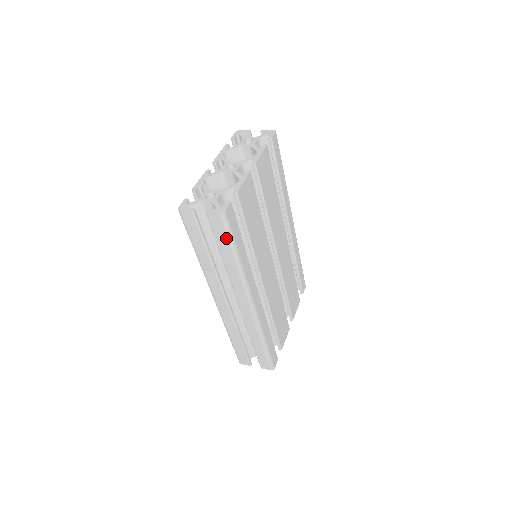
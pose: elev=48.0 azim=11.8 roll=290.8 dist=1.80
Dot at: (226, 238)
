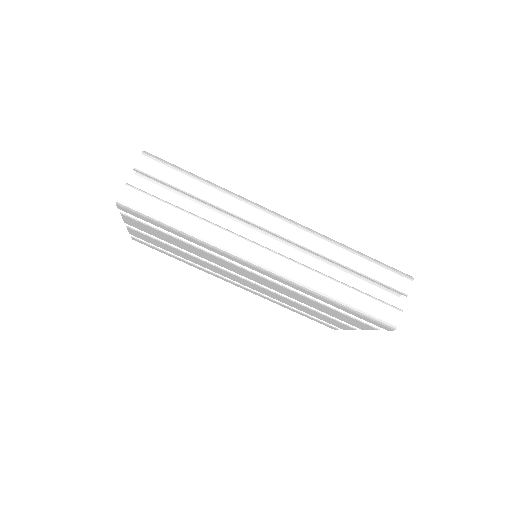
Dot at: (175, 171)
